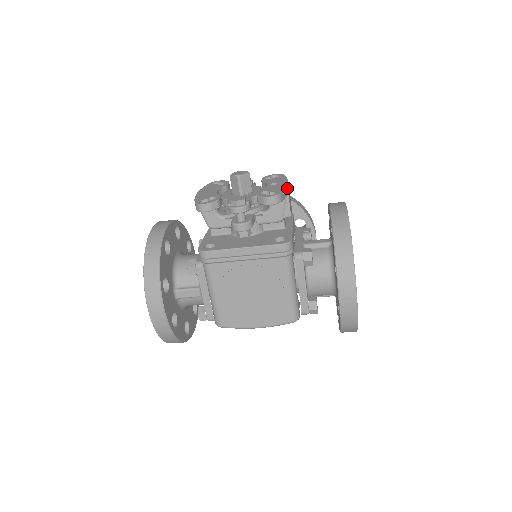
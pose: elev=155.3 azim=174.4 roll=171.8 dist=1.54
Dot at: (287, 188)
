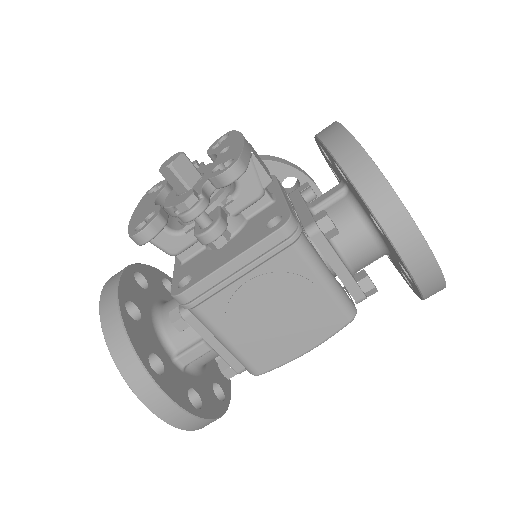
Dot at: (246, 145)
